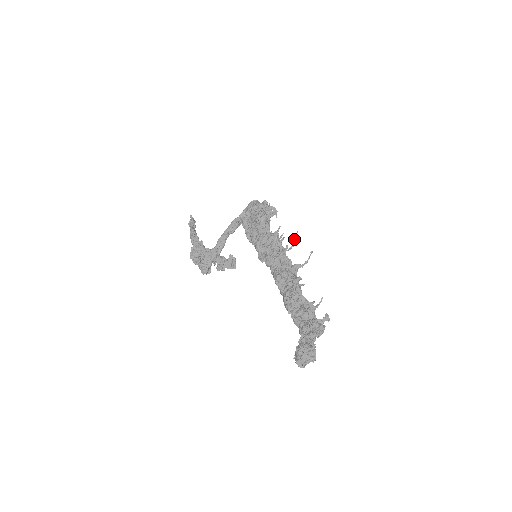
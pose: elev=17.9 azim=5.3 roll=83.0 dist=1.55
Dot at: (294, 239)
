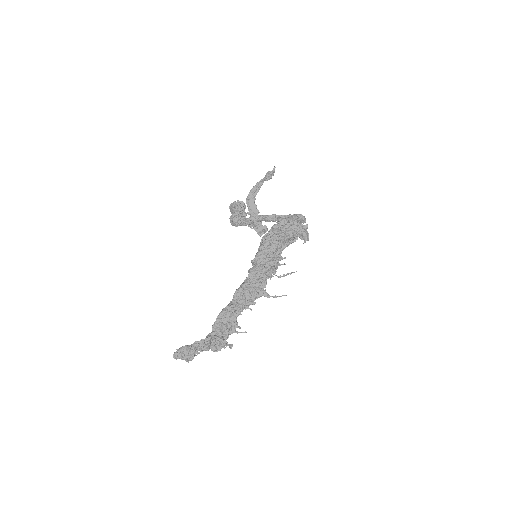
Dot at: (289, 273)
